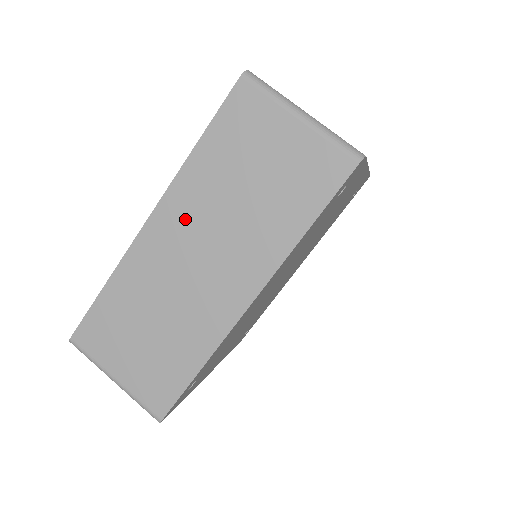
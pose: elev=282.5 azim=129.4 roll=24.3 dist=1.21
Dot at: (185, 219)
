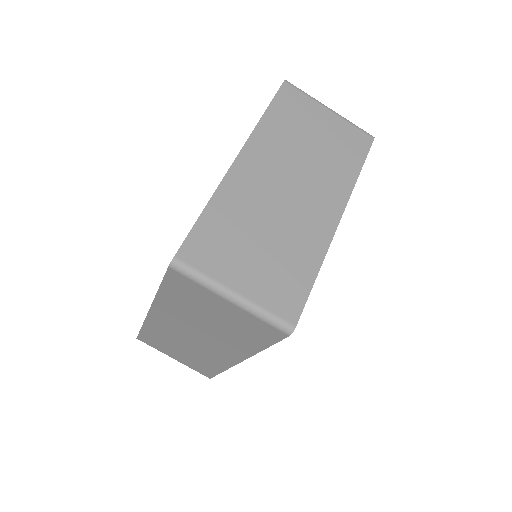
Dot at: (174, 320)
